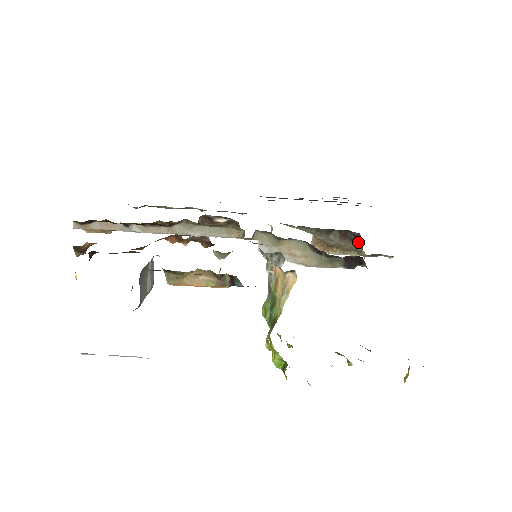
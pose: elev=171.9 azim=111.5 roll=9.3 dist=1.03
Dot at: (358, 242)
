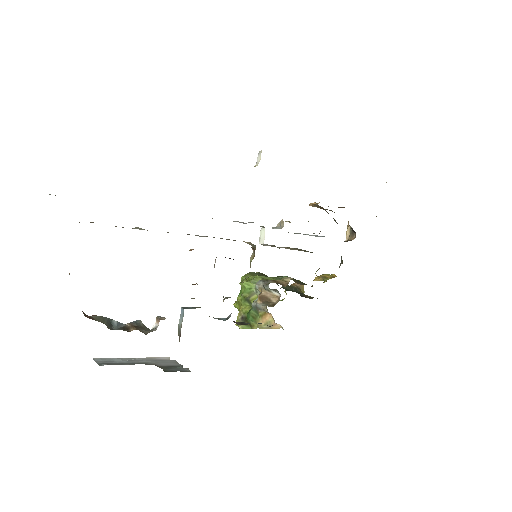
Dot at: occluded
